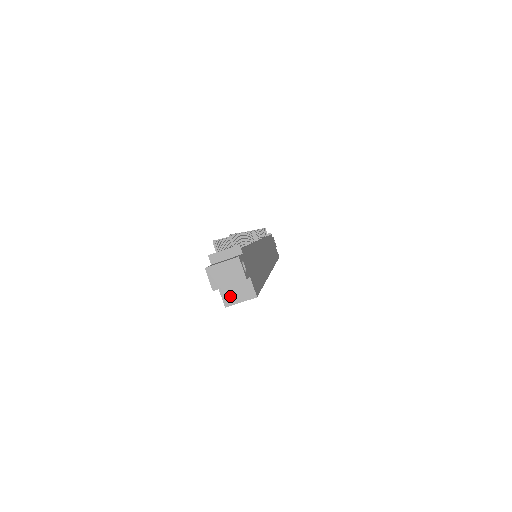
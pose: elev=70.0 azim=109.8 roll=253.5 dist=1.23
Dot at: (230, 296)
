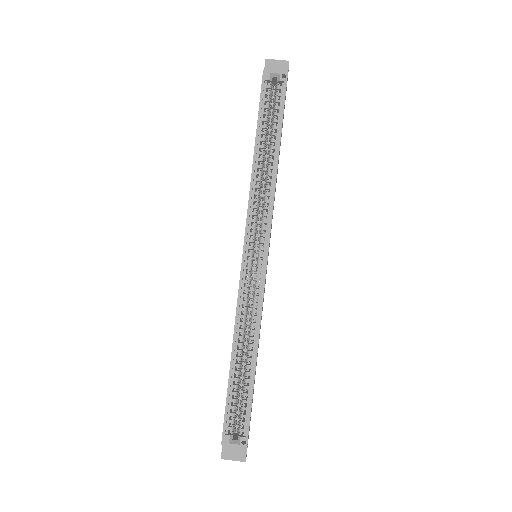
Dot at: (269, 73)
